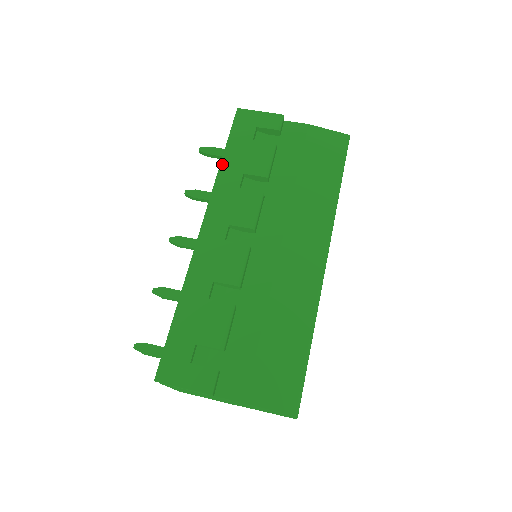
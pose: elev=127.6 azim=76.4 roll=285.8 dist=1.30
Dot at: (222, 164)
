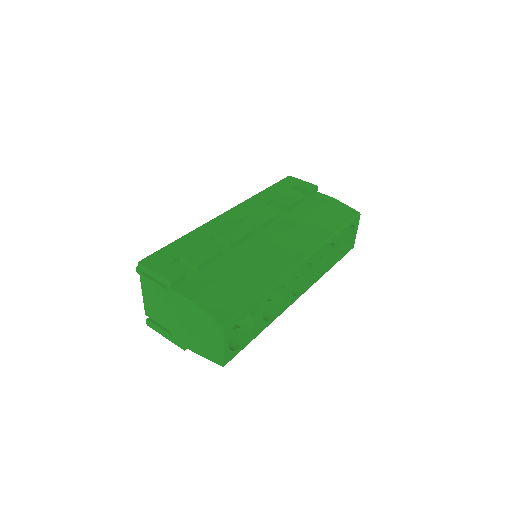
Dot at: (261, 192)
